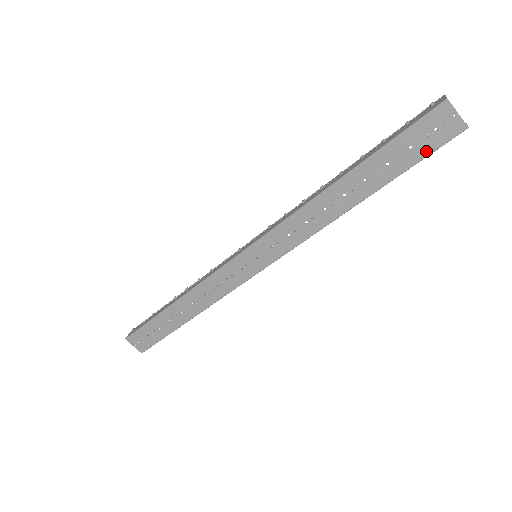
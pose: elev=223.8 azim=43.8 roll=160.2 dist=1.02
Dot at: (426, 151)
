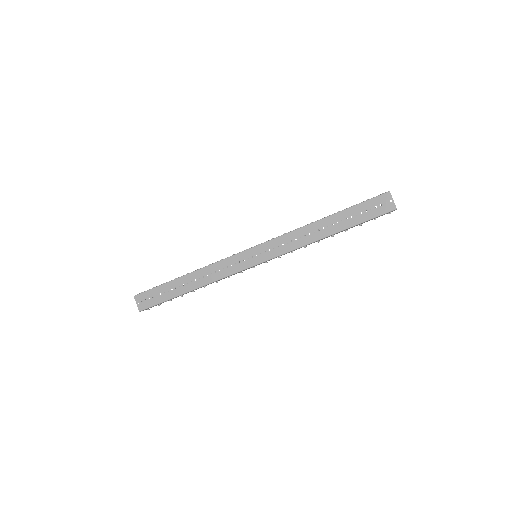
Dot at: (373, 215)
